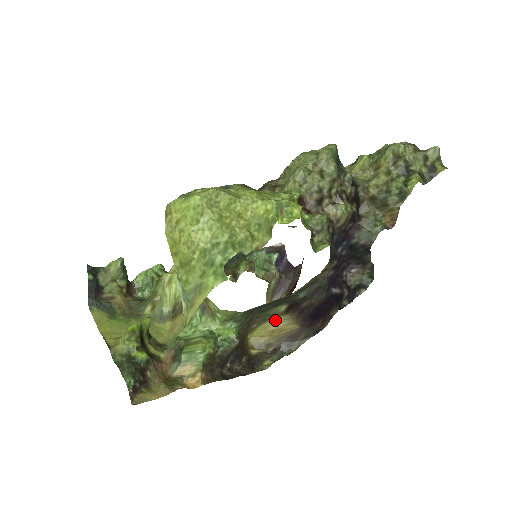
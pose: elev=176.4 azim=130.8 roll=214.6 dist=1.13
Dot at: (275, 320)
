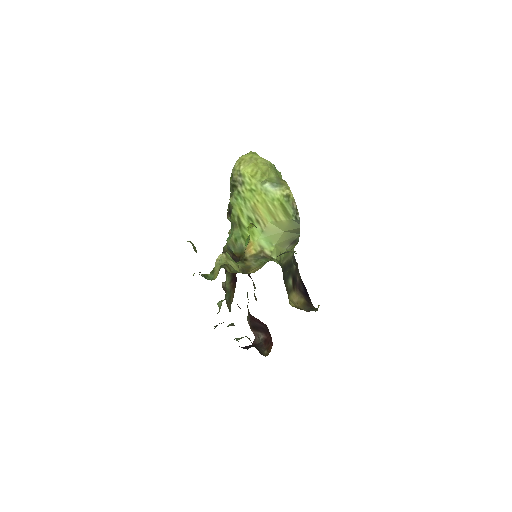
Dot at: (292, 294)
